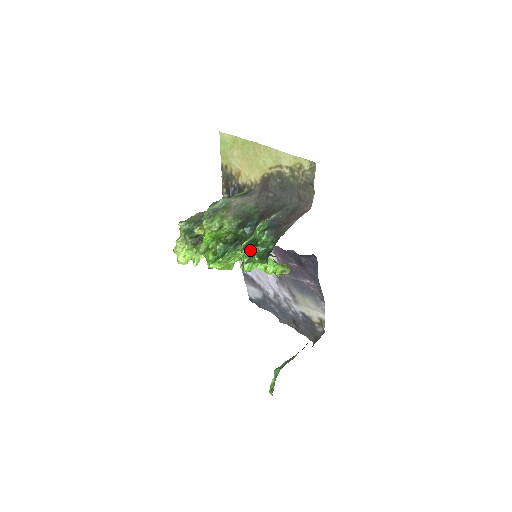
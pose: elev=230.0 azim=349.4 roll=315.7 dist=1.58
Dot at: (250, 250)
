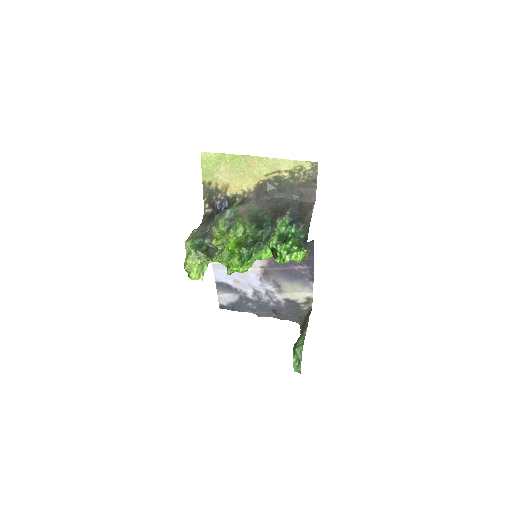
Dot at: (287, 243)
